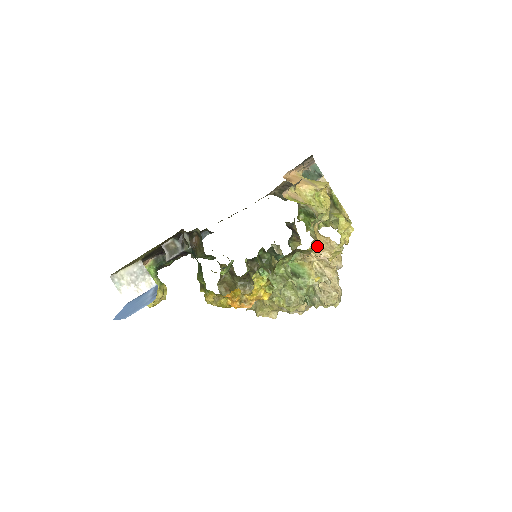
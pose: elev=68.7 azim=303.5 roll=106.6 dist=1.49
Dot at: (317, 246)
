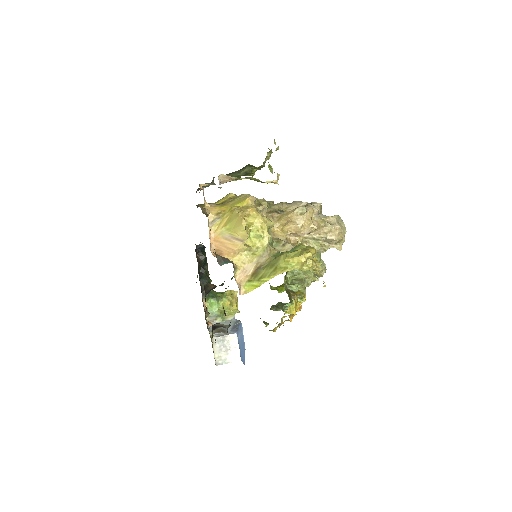
Dot at: (288, 233)
